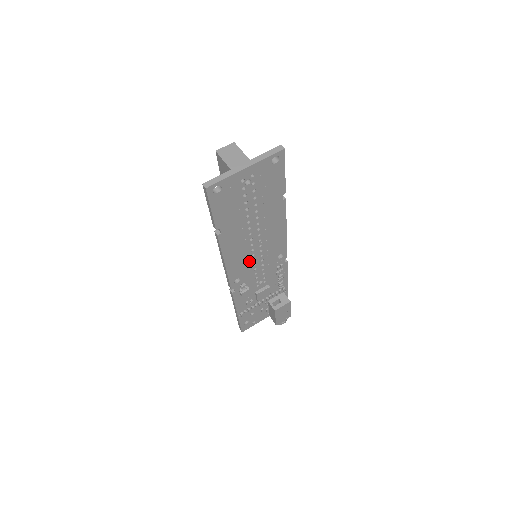
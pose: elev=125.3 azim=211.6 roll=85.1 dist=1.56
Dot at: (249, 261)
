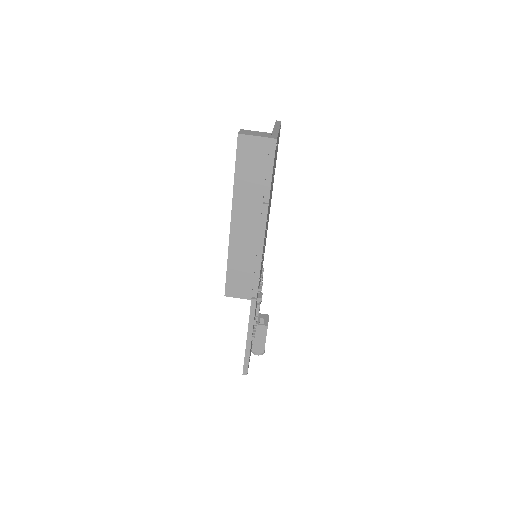
Dot at: occluded
